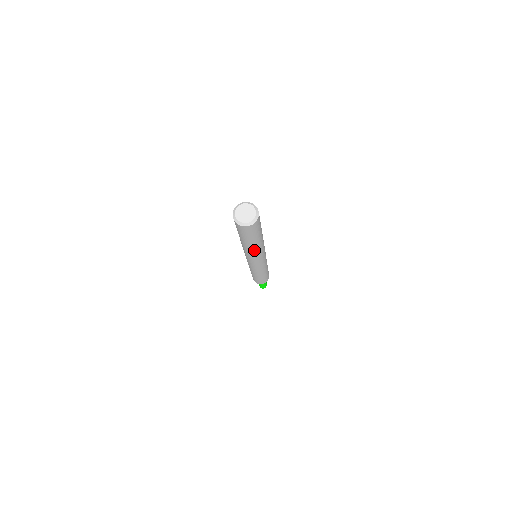
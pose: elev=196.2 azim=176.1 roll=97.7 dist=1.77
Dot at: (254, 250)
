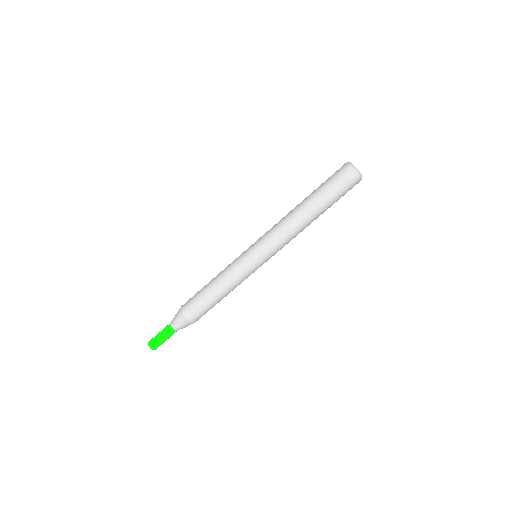
Dot at: (299, 219)
